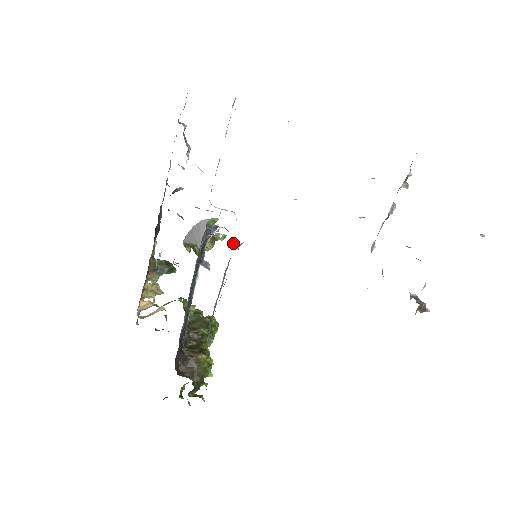
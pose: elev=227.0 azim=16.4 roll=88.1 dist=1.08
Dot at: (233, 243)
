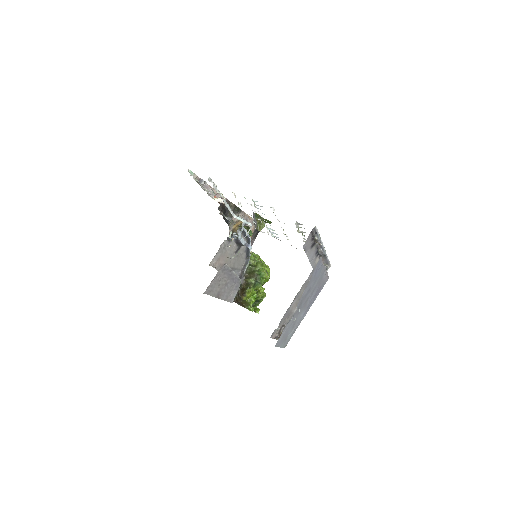
Dot at: occluded
